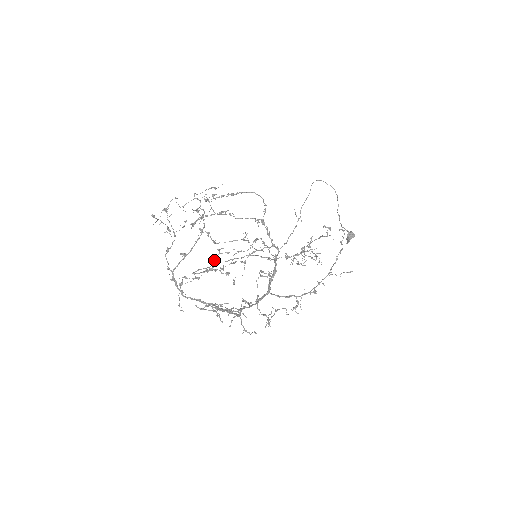
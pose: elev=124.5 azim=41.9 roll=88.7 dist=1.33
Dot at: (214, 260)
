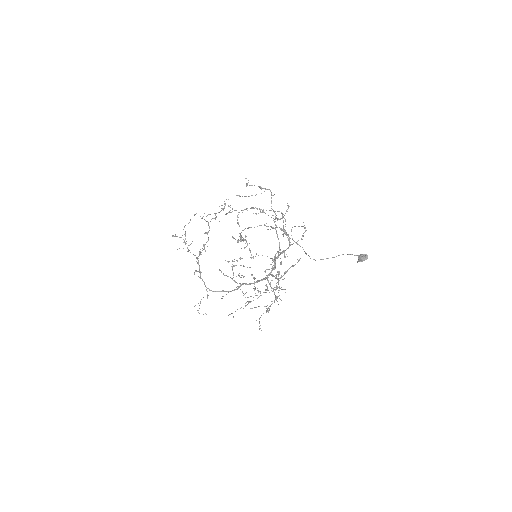
Dot at: (240, 240)
